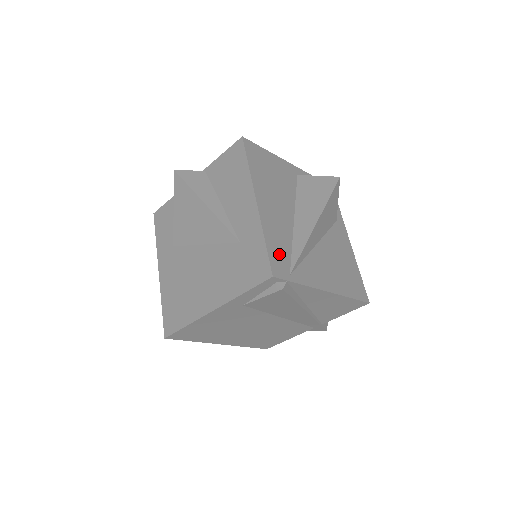
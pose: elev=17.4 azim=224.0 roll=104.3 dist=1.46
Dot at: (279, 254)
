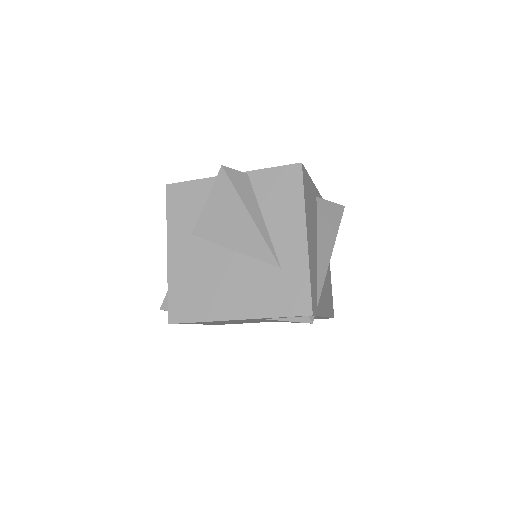
Dot at: (314, 290)
